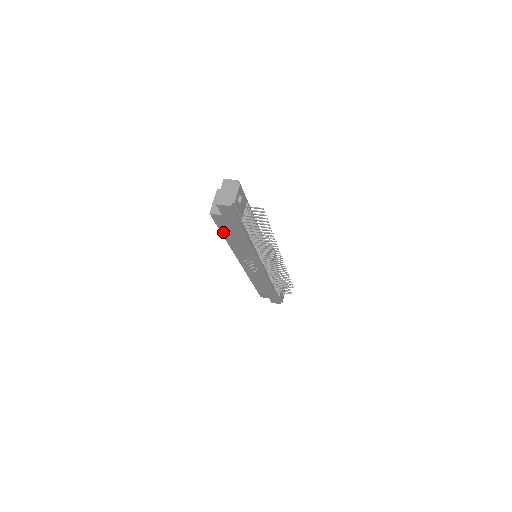
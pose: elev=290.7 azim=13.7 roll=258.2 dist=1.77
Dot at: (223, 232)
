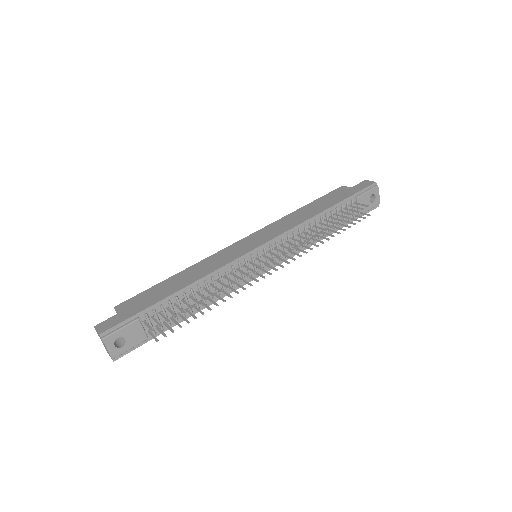
Dot at: occluded
